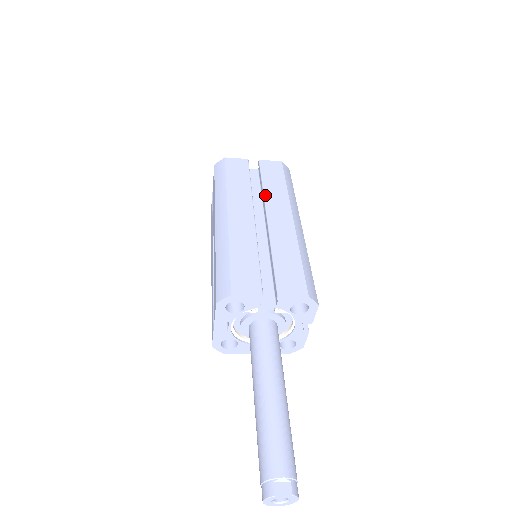
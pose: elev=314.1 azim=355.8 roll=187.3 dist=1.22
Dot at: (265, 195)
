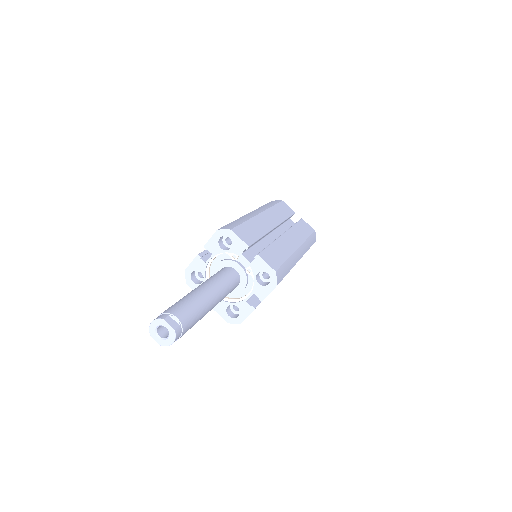
Dot at: (291, 228)
